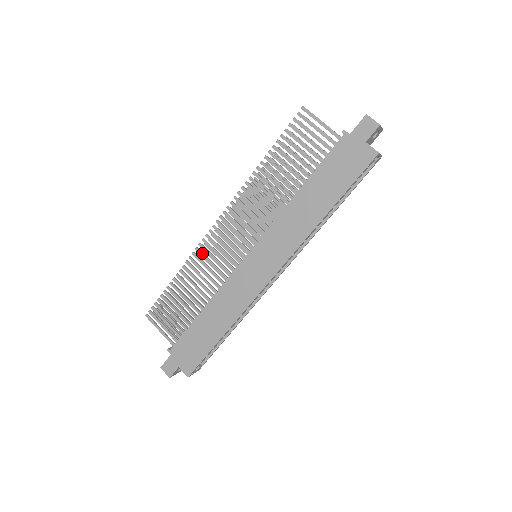
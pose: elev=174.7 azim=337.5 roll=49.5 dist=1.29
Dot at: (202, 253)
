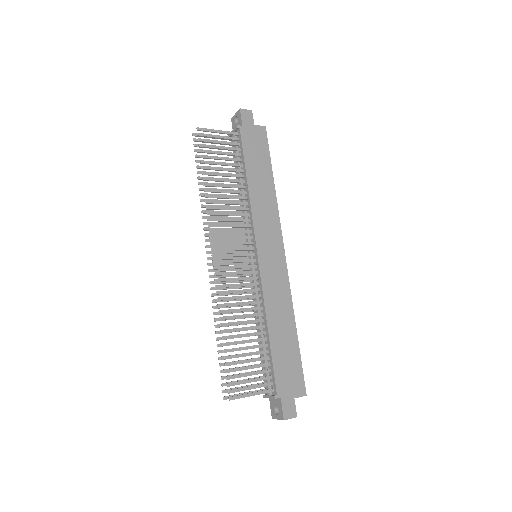
Dot at: (225, 291)
